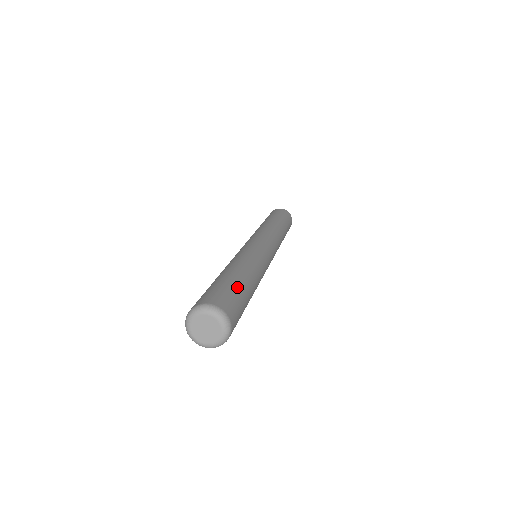
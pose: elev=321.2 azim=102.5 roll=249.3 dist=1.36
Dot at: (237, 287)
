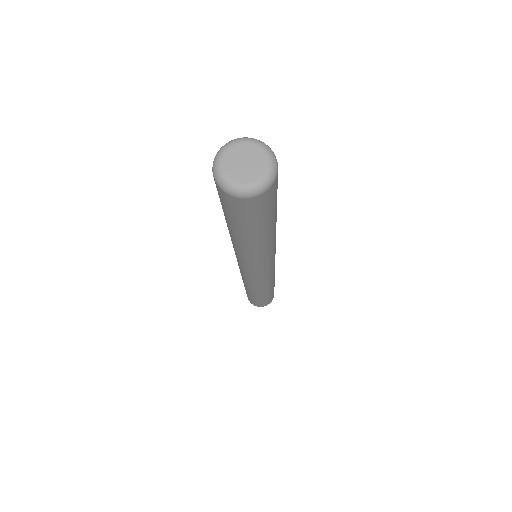
Dot at: occluded
